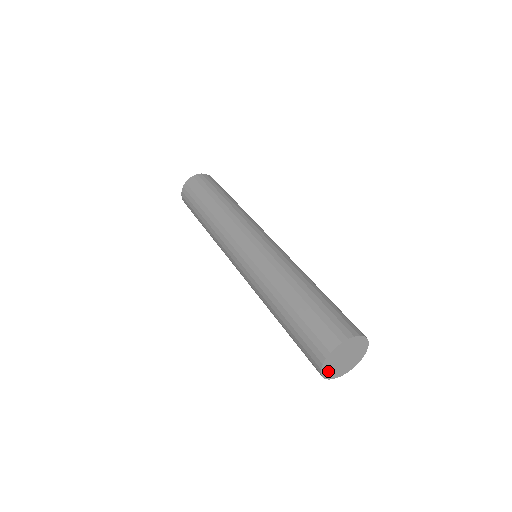
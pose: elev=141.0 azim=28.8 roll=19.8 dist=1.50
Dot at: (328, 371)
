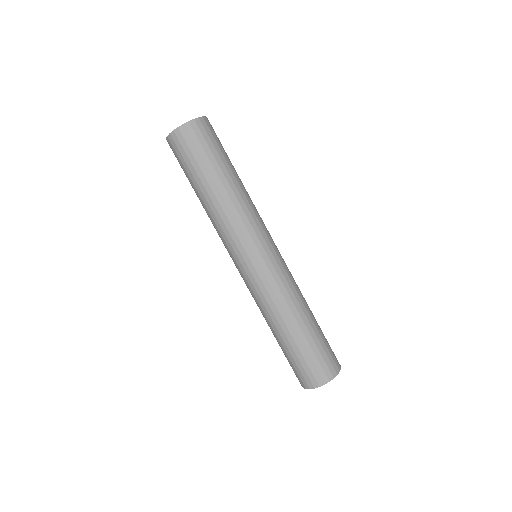
Dot at: occluded
